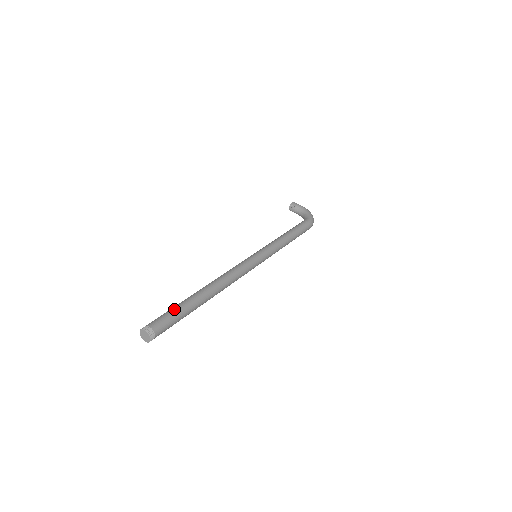
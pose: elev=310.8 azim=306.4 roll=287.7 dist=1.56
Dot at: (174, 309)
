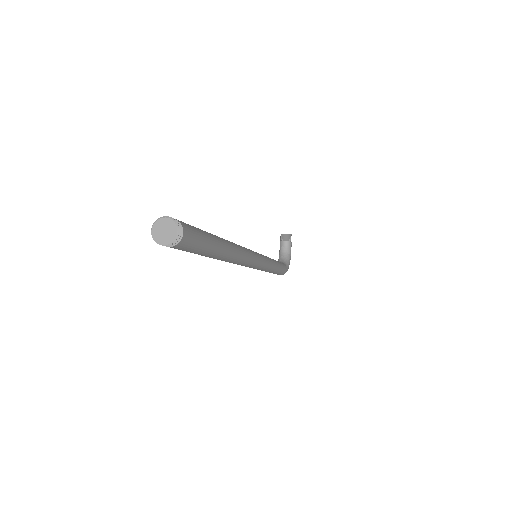
Dot at: (207, 238)
